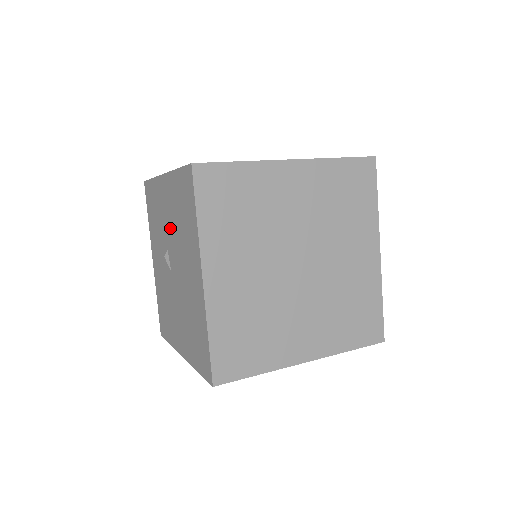
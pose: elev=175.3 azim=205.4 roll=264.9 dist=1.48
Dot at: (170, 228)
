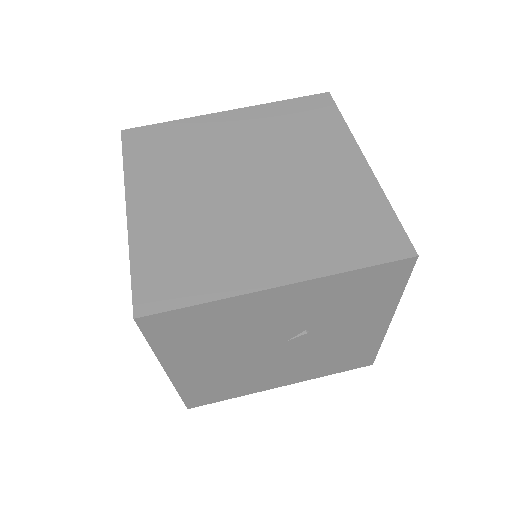
Dot at: occluded
